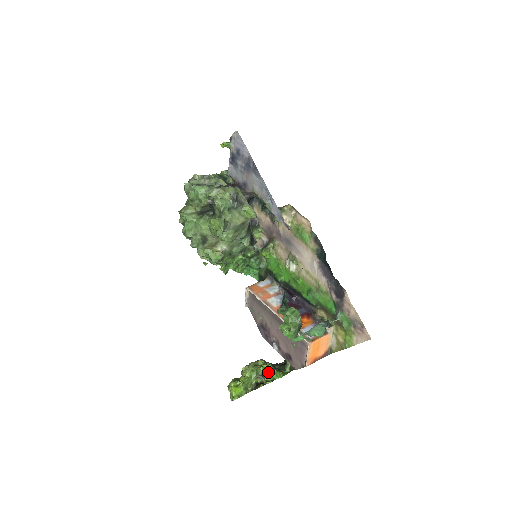
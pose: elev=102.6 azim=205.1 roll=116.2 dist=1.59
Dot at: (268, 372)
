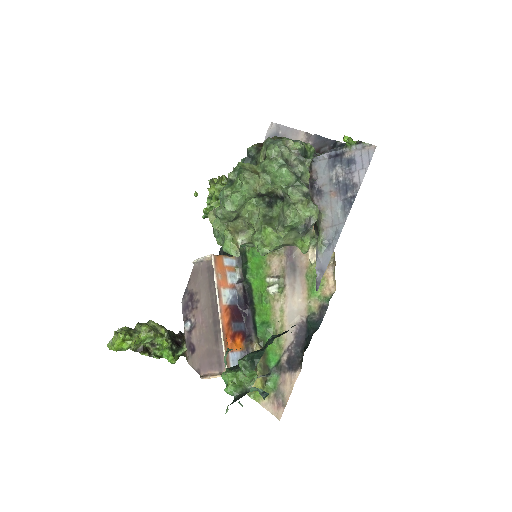
Dot at: (163, 348)
